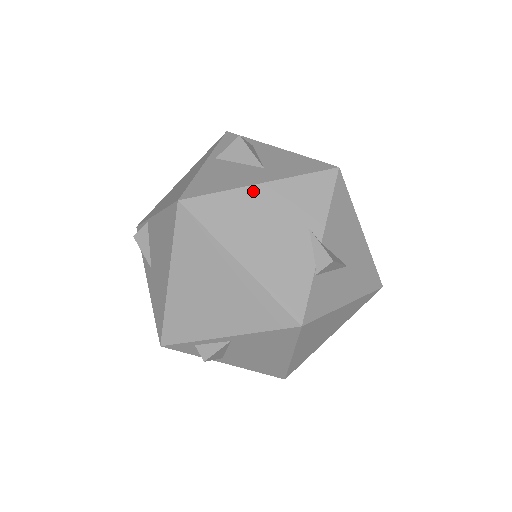
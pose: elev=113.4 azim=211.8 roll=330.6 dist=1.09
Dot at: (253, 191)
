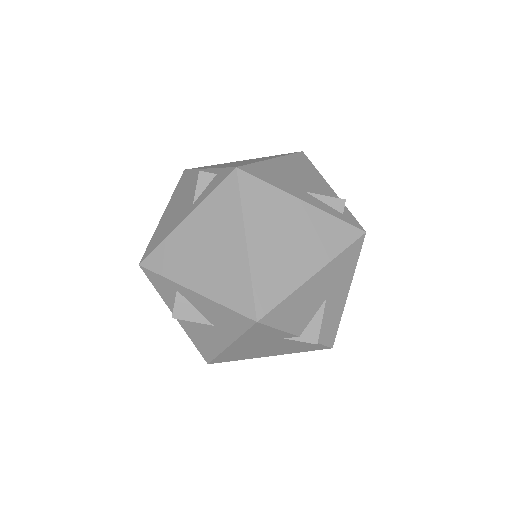
Dot at: (231, 349)
